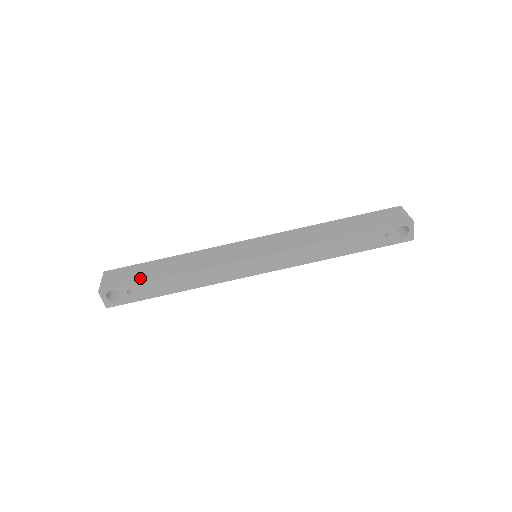
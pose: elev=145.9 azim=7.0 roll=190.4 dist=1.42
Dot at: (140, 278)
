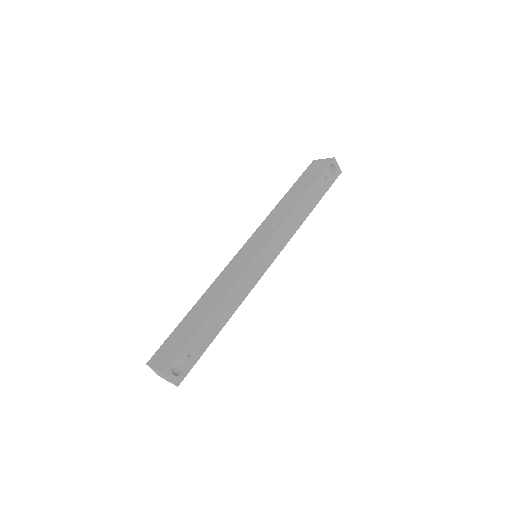
Dot at: (188, 335)
